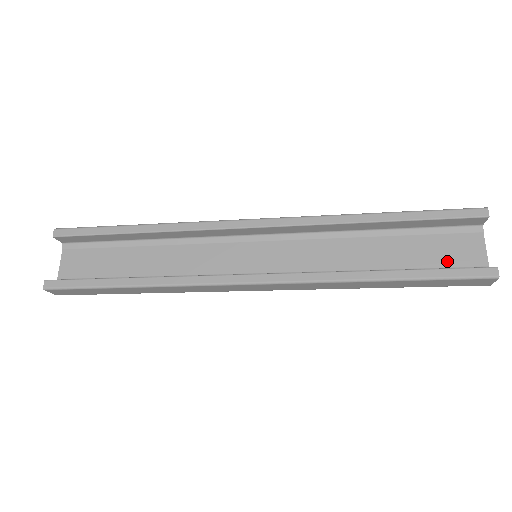
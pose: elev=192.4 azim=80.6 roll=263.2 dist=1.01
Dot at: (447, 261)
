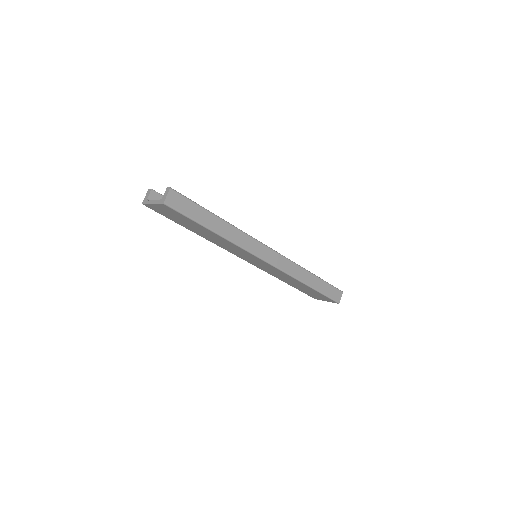
Dot at: occluded
